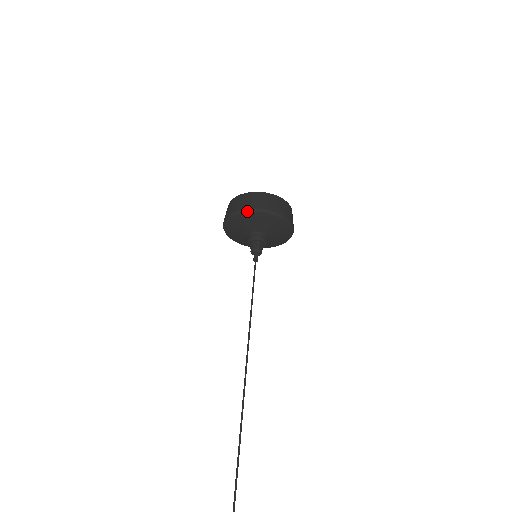
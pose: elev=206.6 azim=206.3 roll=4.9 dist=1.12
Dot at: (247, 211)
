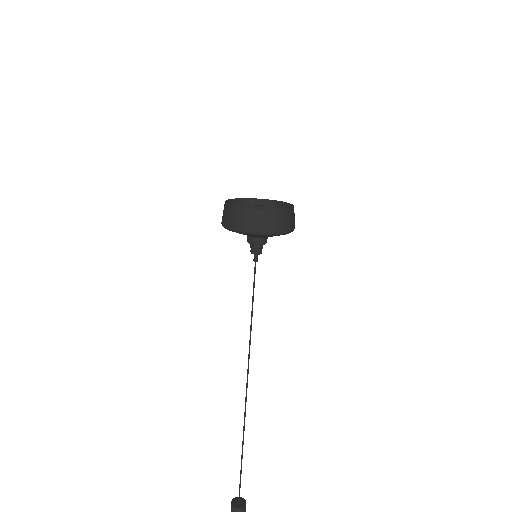
Dot at: (267, 235)
